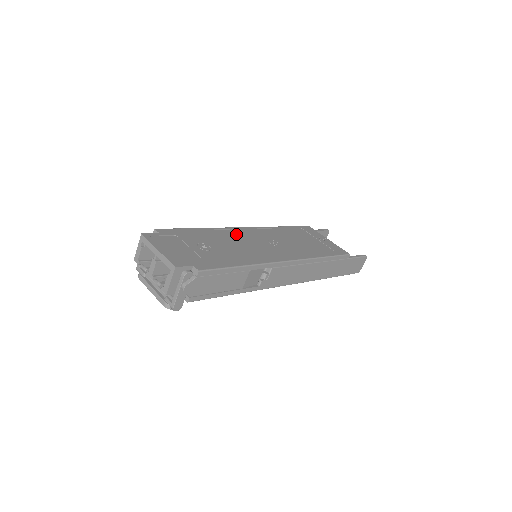
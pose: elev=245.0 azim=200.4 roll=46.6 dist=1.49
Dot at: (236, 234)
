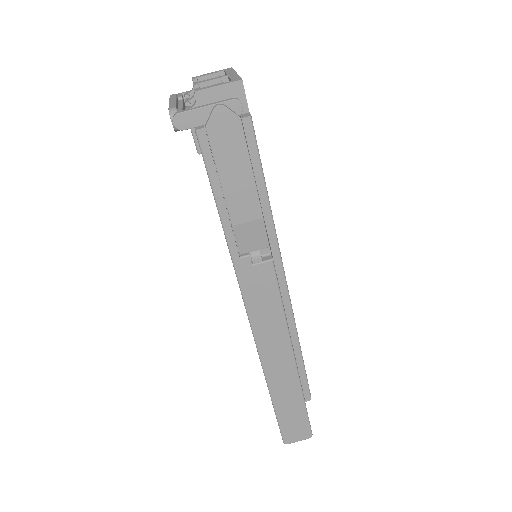
Dot at: occluded
